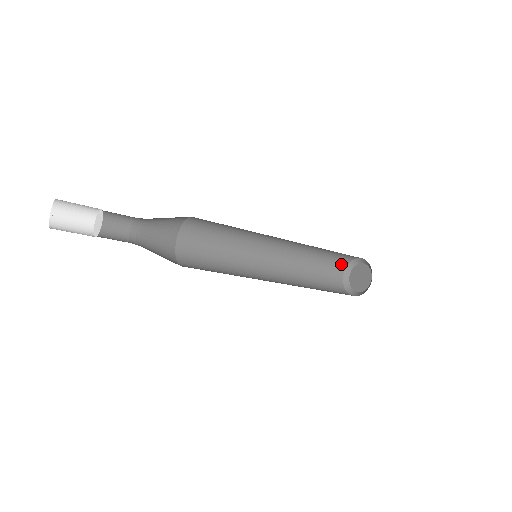
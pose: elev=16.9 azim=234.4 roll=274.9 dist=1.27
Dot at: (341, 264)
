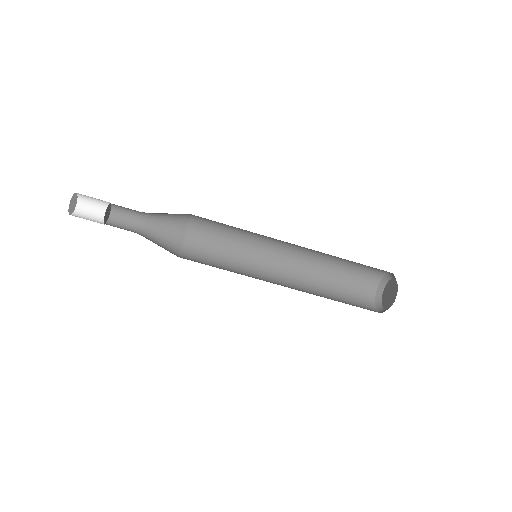
Dot at: (367, 293)
